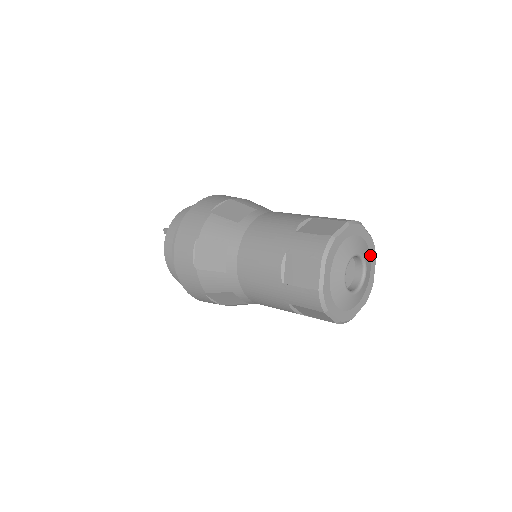
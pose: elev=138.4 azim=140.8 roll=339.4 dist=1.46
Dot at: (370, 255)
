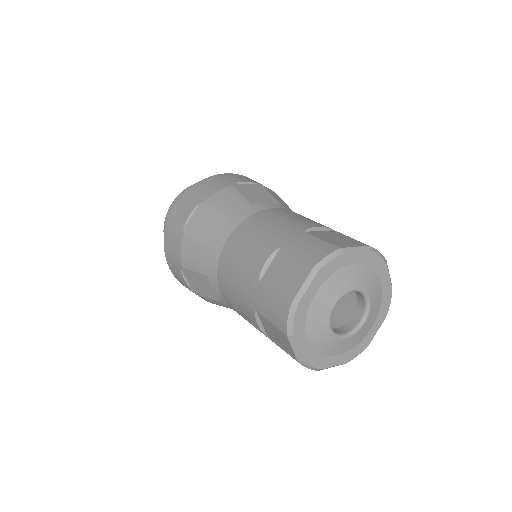
Dot at: (373, 269)
